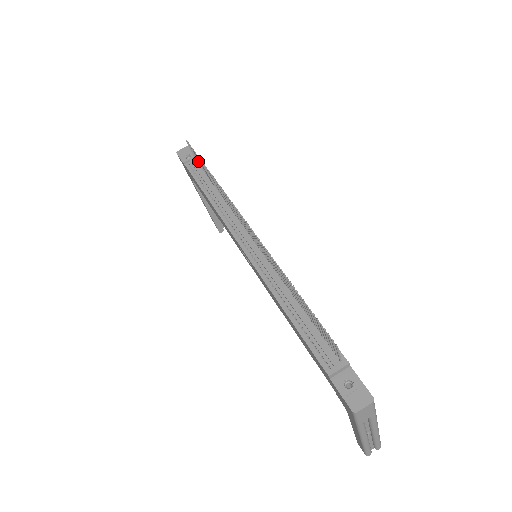
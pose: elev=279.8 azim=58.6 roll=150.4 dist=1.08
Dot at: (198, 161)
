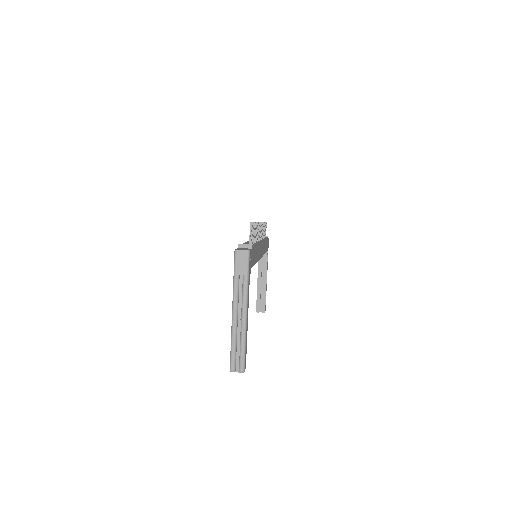
Dot at: (265, 230)
